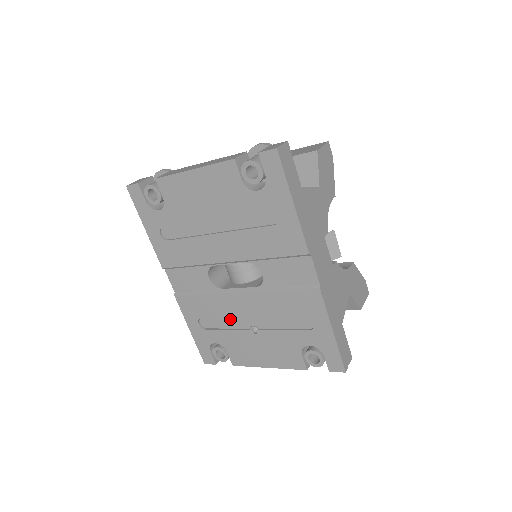
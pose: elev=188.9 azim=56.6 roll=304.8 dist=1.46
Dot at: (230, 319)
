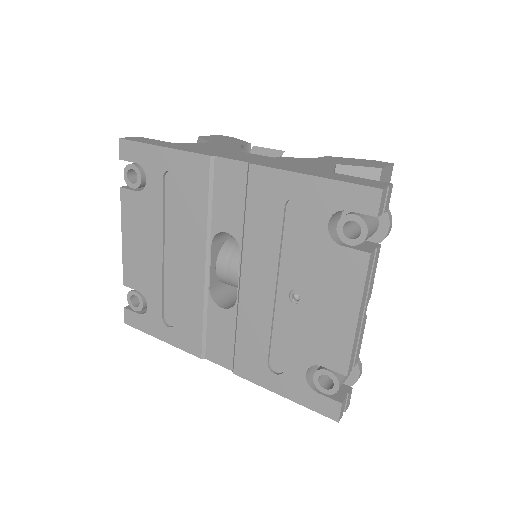
Dot at: (276, 322)
